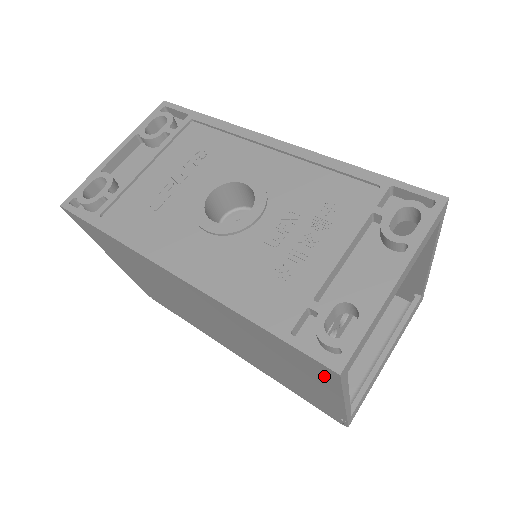
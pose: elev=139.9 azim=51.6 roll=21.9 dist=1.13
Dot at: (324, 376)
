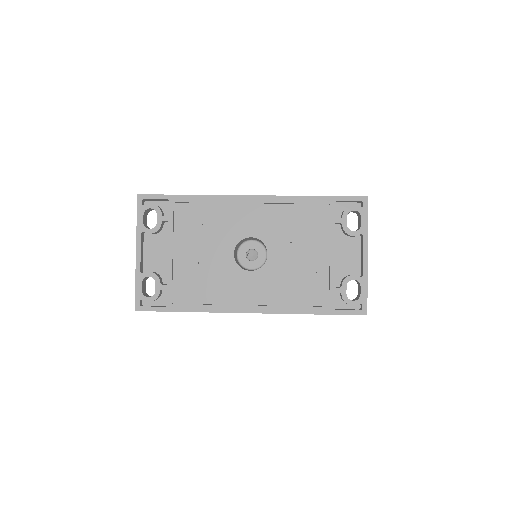
Dot at: occluded
